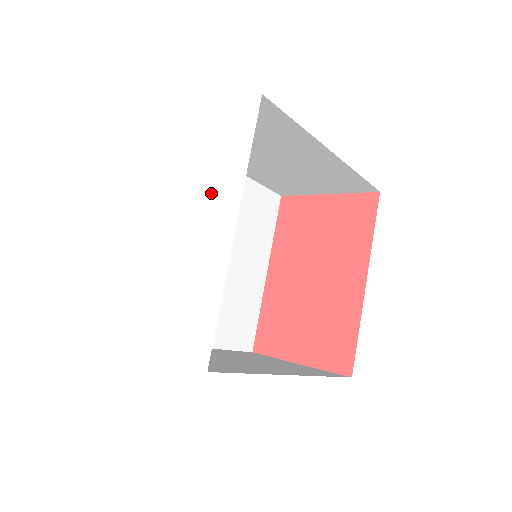
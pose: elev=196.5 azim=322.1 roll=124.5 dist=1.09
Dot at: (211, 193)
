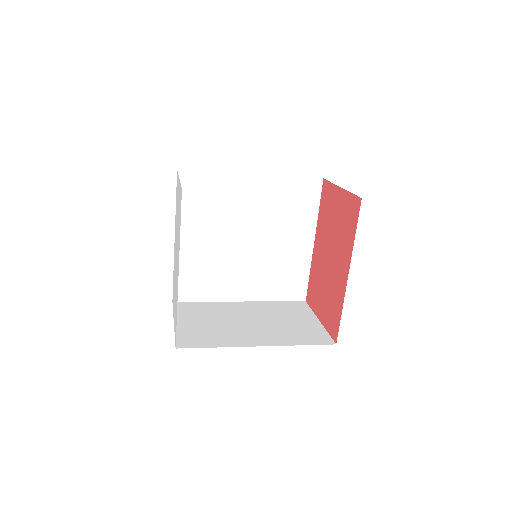
Dot at: (178, 244)
